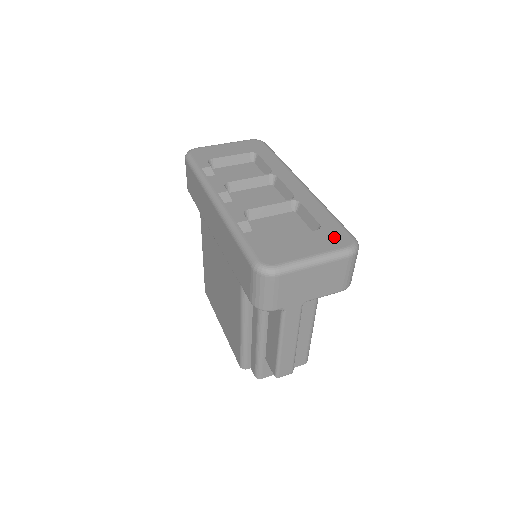
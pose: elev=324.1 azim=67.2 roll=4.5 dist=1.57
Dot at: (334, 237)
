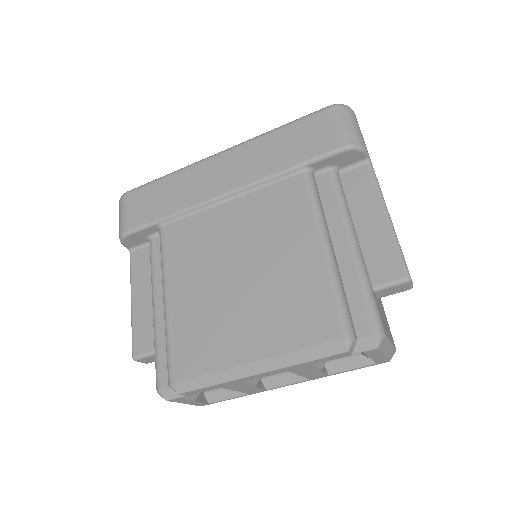
Dot at: occluded
